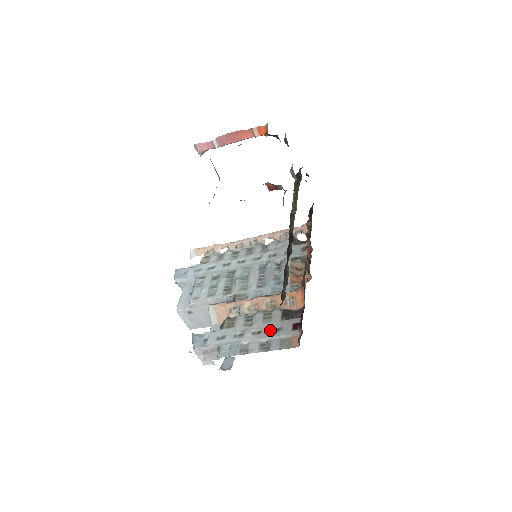
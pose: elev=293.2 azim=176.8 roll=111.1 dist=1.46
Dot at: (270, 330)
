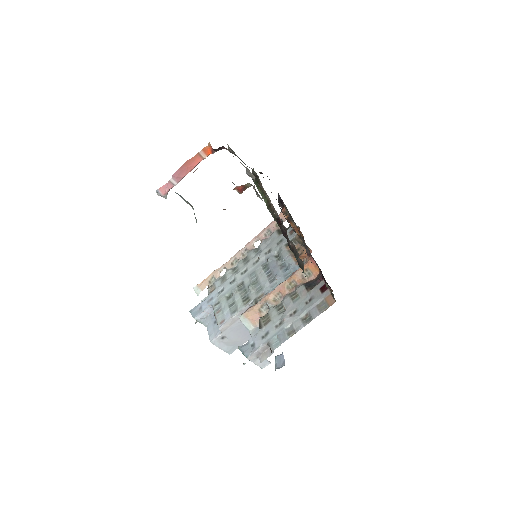
Dot at: (303, 304)
